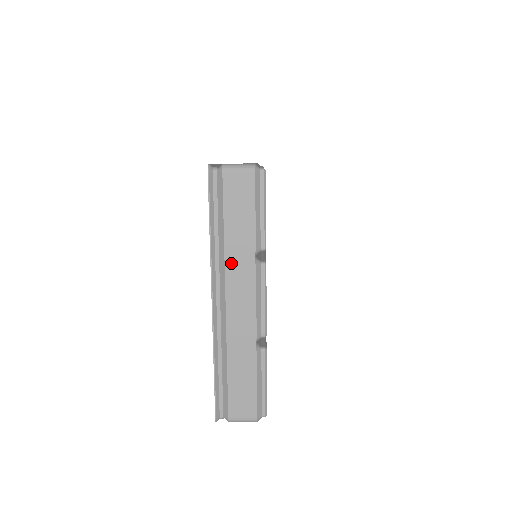
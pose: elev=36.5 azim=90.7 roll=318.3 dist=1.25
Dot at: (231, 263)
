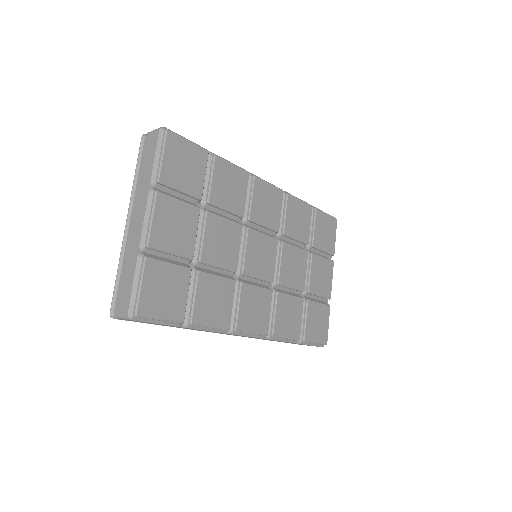
Dot at: (139, 192)
